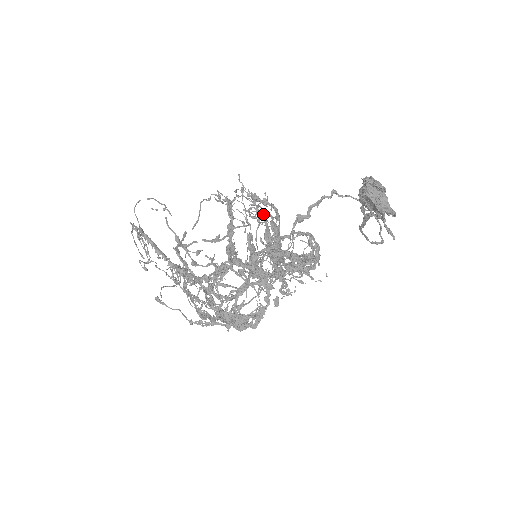
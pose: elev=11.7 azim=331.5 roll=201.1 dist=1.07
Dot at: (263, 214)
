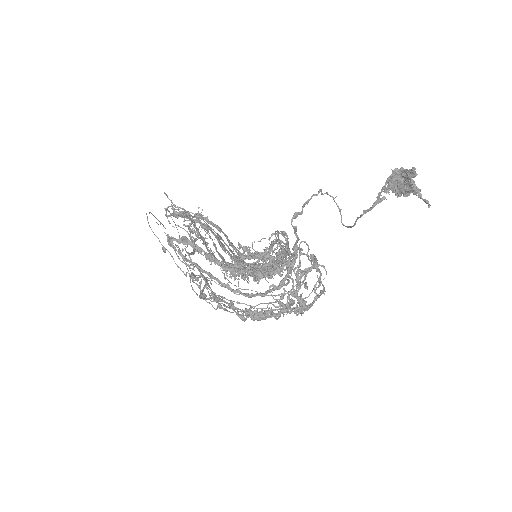
Dot at: occluded
